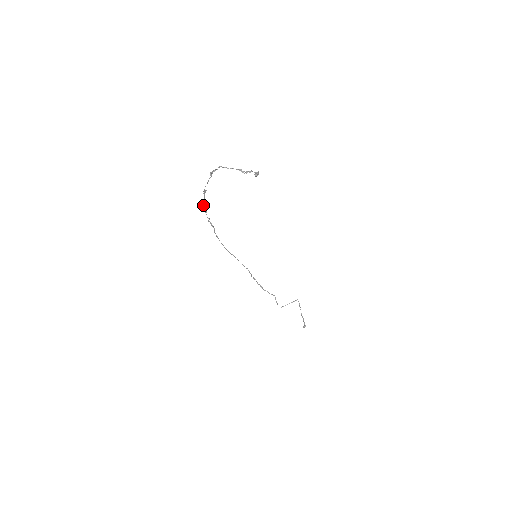
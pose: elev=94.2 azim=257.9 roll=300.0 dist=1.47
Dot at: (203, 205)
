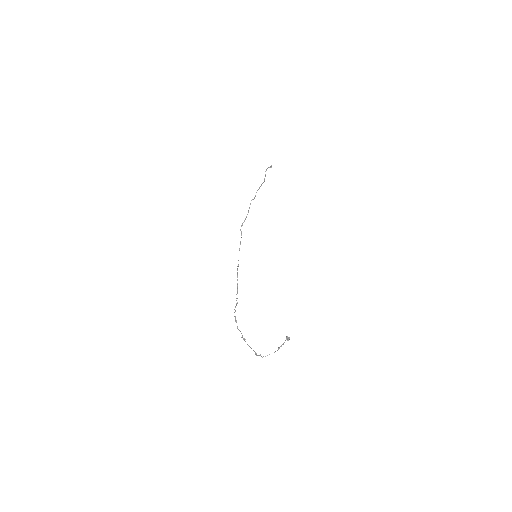
Dot at: (237, 326)
